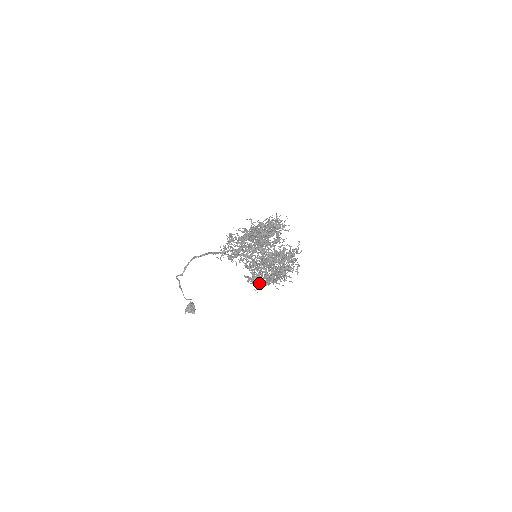
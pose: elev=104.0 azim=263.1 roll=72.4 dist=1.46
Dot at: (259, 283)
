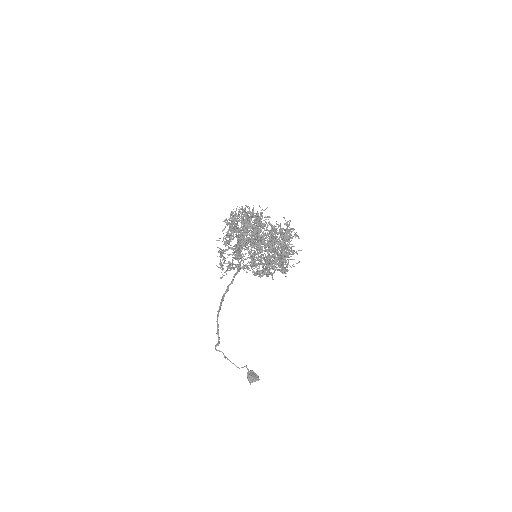
Dot at: (267, 265)
